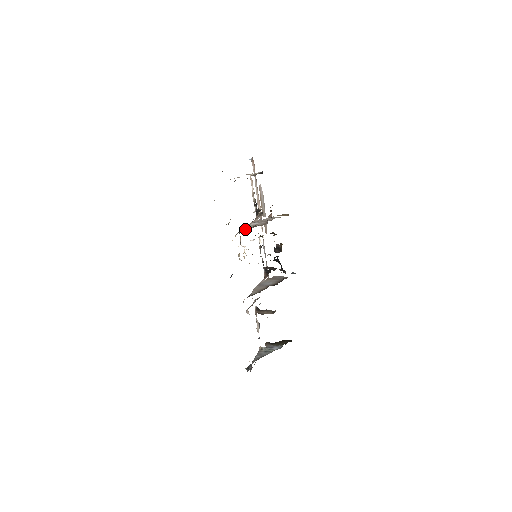
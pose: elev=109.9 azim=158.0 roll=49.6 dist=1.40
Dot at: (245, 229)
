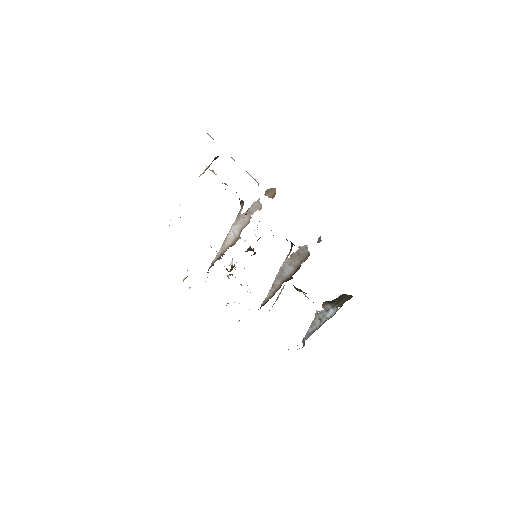
Dot at: (217, 256)
